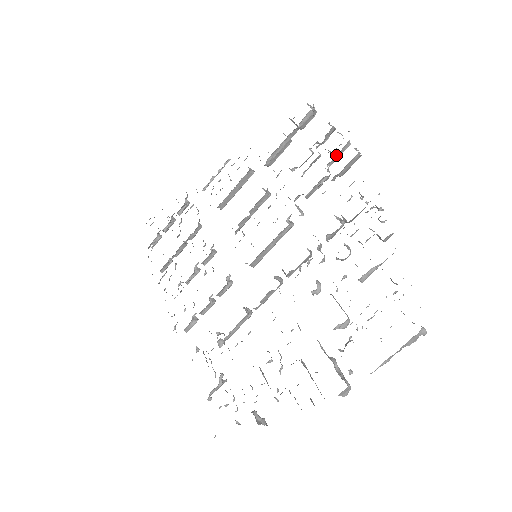
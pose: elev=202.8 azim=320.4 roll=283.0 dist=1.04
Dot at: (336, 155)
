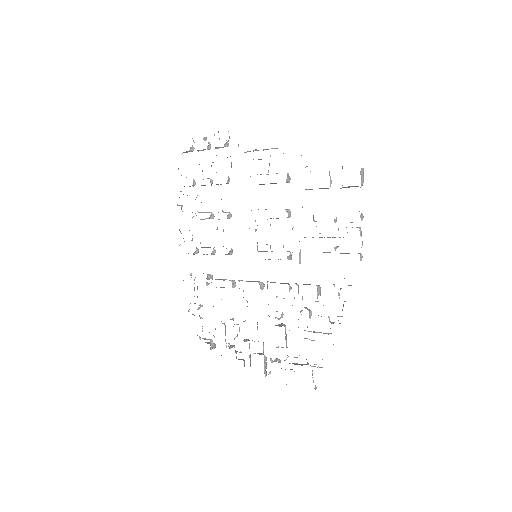
Dot at: occluded
